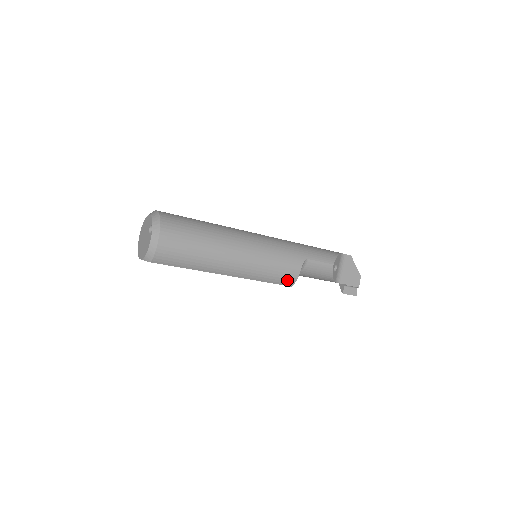
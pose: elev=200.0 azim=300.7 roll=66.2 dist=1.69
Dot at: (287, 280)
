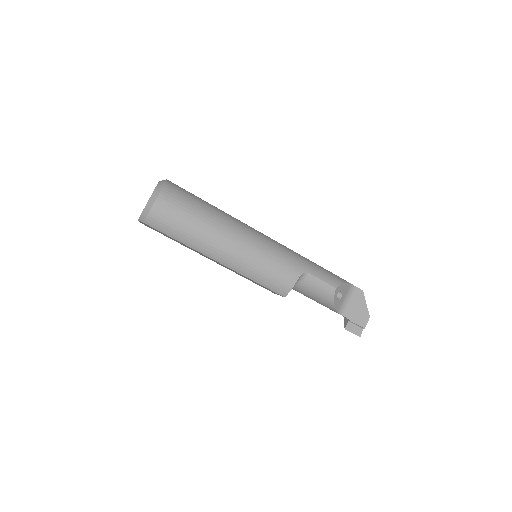
Dot at: (280, 287)
